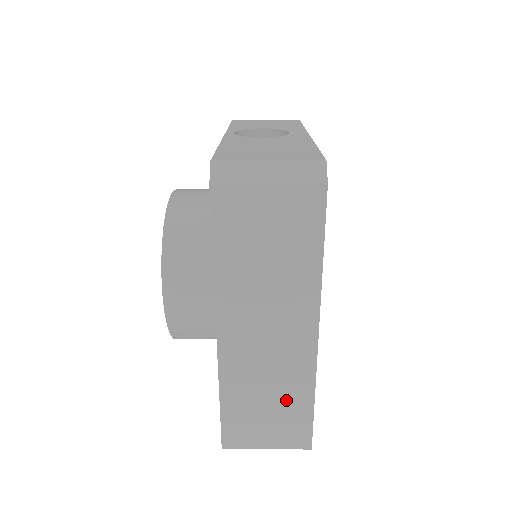
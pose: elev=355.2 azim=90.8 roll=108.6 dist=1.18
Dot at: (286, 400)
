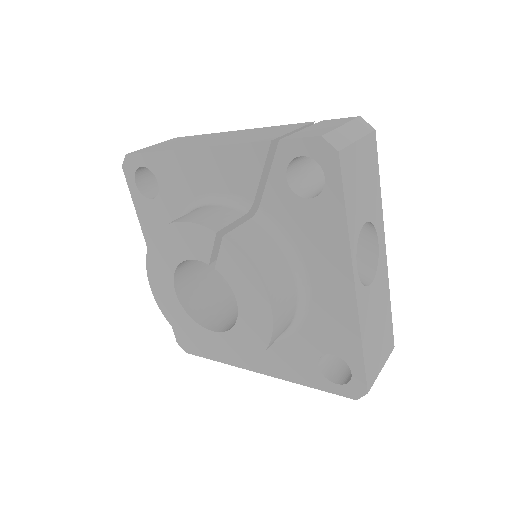
Dot at: occluded
